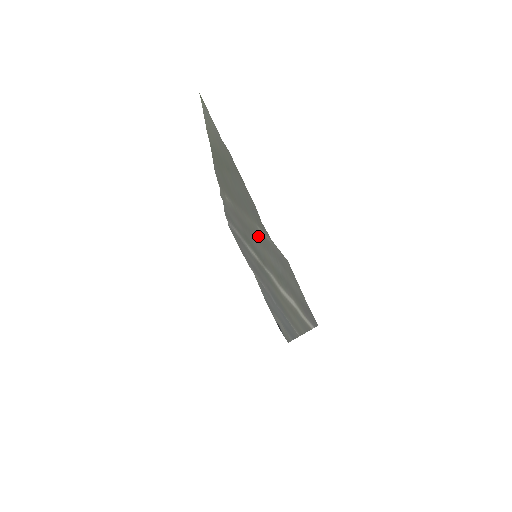
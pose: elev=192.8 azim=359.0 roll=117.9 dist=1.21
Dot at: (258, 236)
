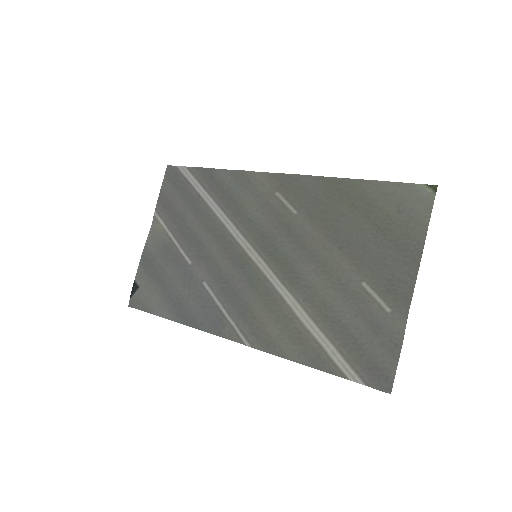
Dot at: (338, 278)
